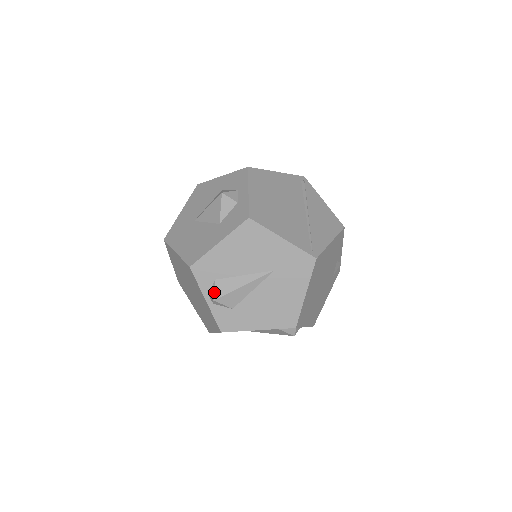
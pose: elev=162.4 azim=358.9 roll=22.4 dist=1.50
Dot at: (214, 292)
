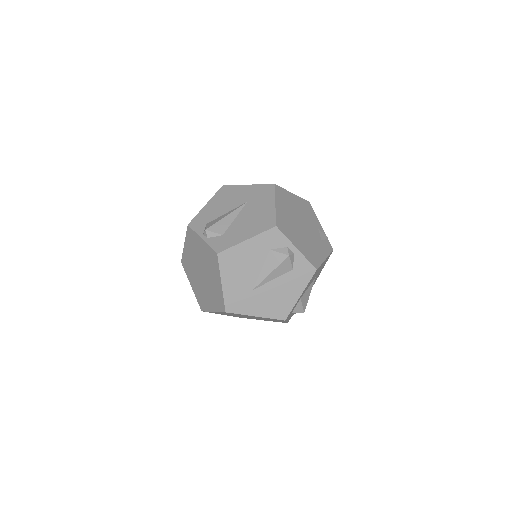
Dot at: (206, 227)
